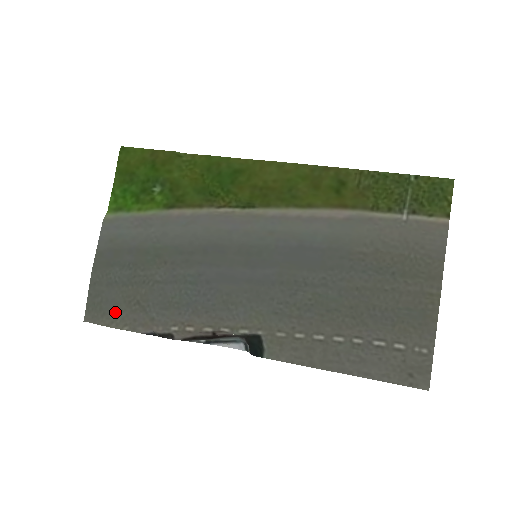
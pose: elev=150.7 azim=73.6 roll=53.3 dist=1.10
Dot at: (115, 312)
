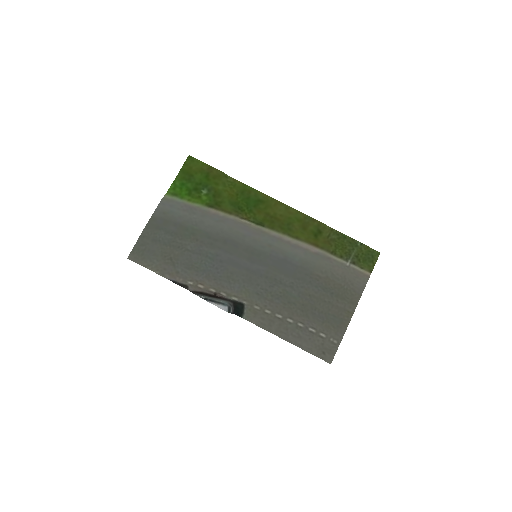
Dot at: (152, 260)
